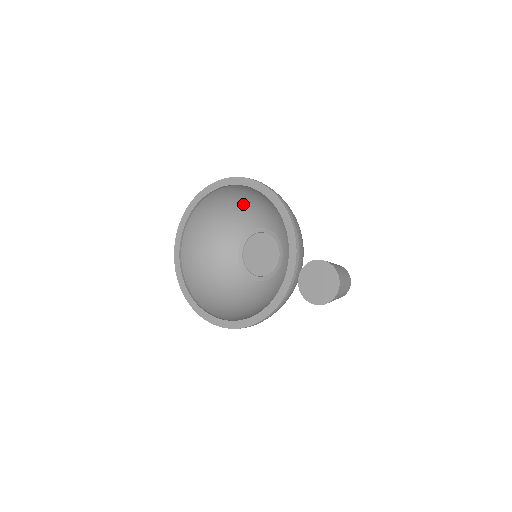
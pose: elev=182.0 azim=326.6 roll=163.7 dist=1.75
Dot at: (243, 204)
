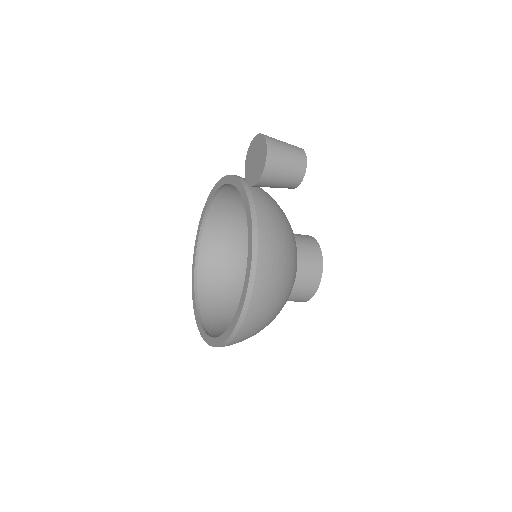
Dot at: (234, 249)
